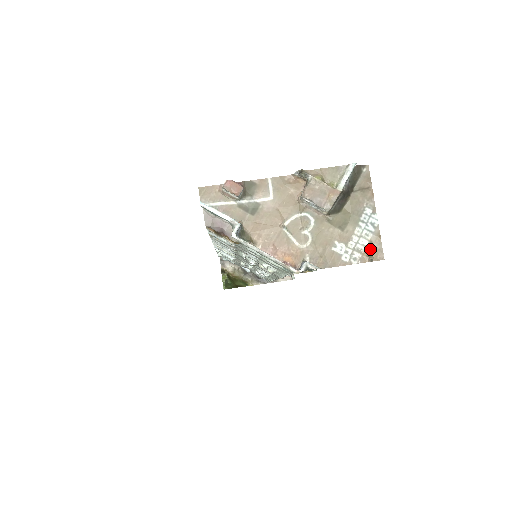
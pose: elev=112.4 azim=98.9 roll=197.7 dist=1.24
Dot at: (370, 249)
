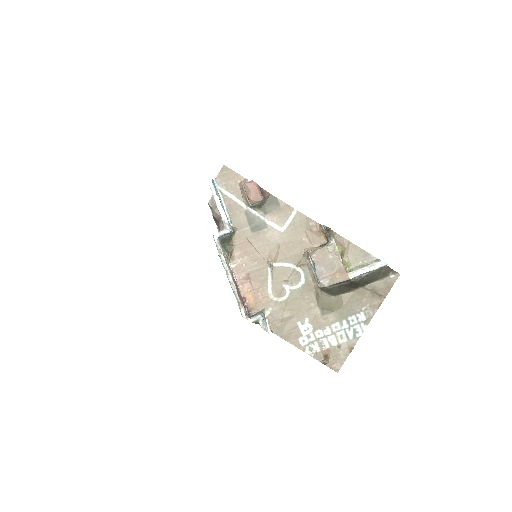
Dot at: (333, 352)
